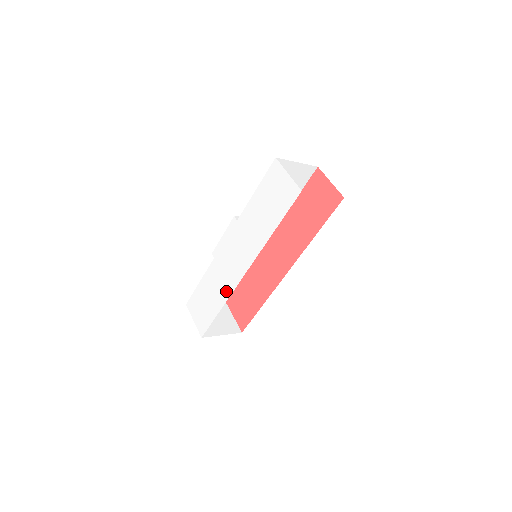
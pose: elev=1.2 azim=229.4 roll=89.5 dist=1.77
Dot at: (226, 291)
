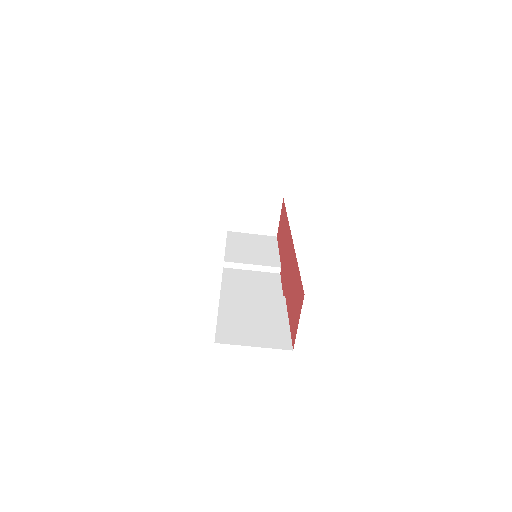
Dot at: occluded
